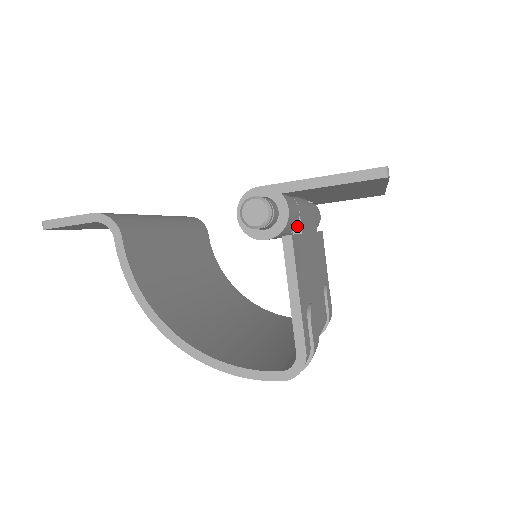
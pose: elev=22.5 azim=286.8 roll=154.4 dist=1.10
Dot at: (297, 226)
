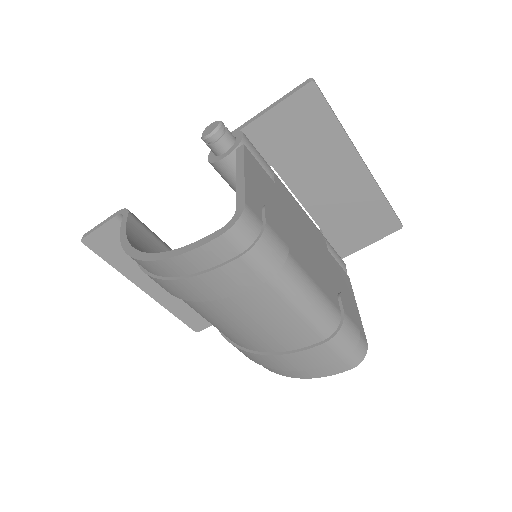
Dot at: occluded
